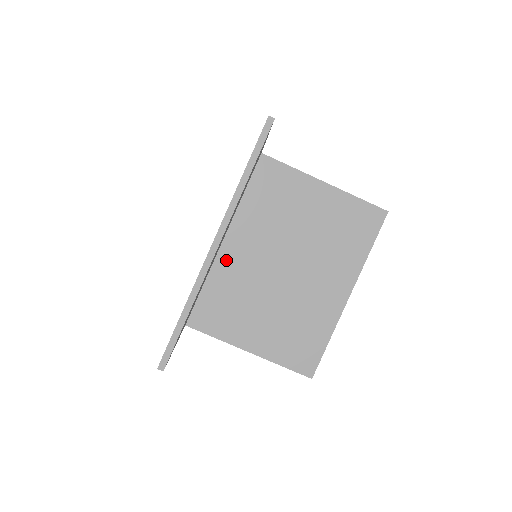
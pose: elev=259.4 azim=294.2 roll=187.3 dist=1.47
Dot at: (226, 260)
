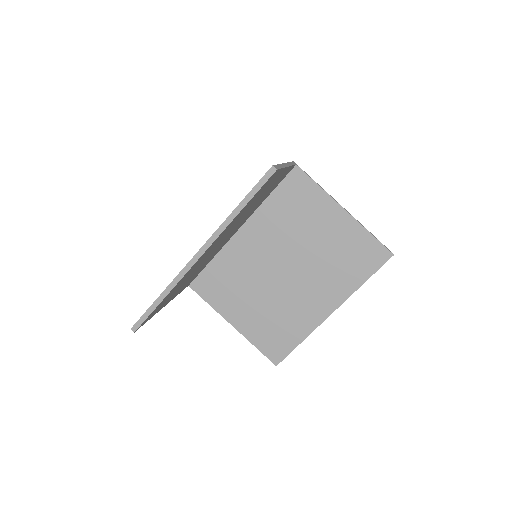
Dot at: (237, 246)
